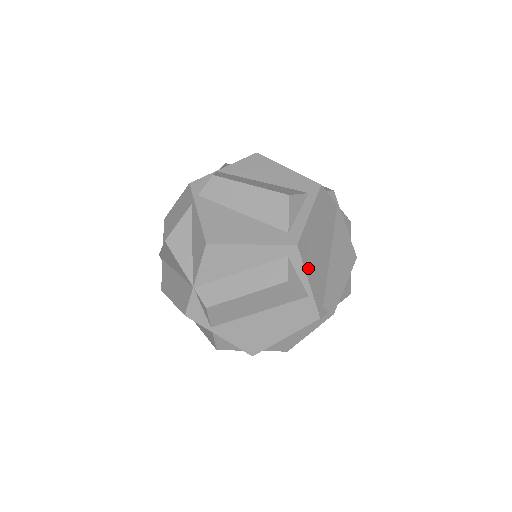
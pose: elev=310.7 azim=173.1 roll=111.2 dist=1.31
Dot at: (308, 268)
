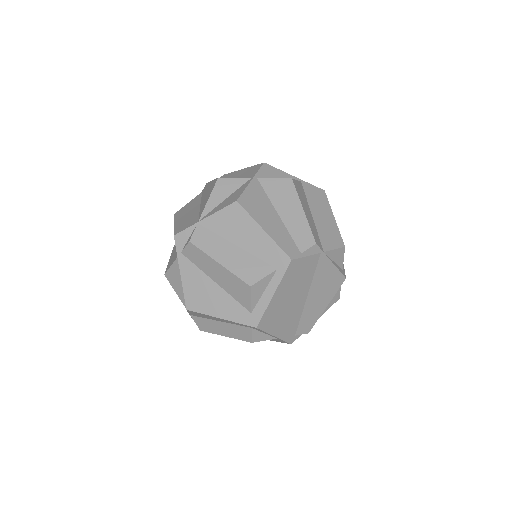
Dot at: (273, 329)
